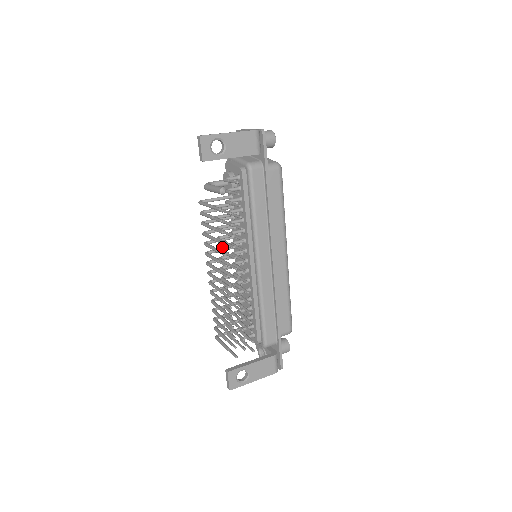
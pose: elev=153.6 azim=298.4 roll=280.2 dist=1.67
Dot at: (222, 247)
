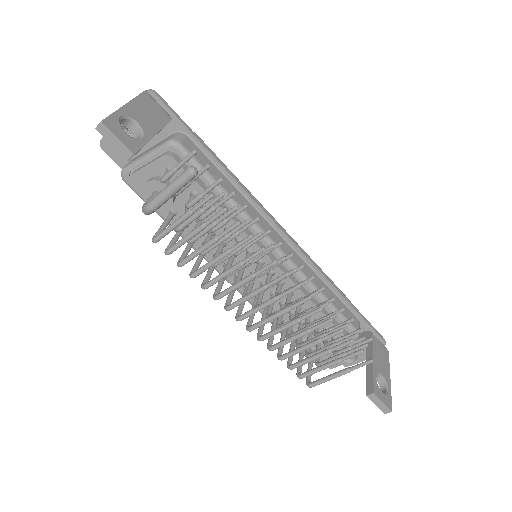
Dot at: occluded
